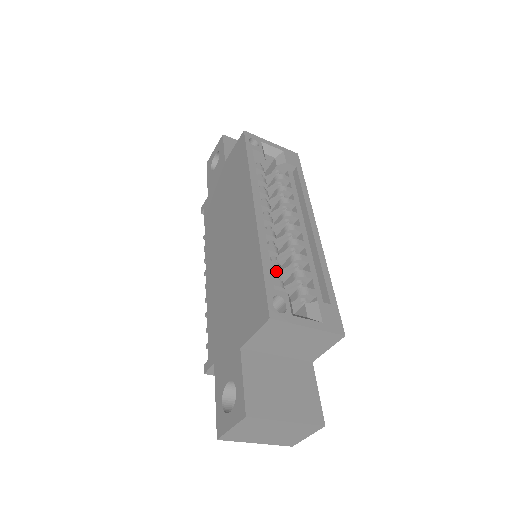
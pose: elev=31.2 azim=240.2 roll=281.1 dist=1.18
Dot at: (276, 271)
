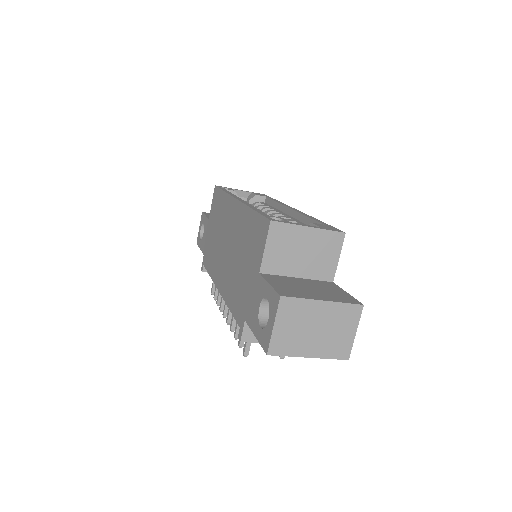
Dot at: occluded
